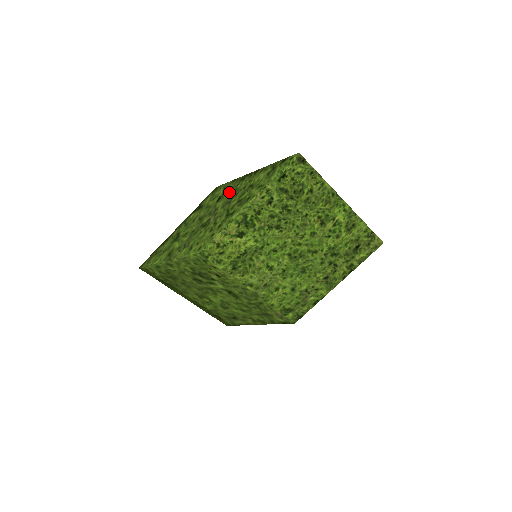
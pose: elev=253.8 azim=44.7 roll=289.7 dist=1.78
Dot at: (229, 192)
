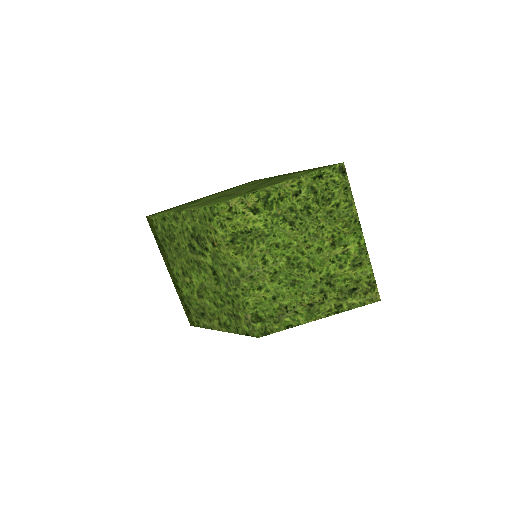
Dot at: (264, 181)
